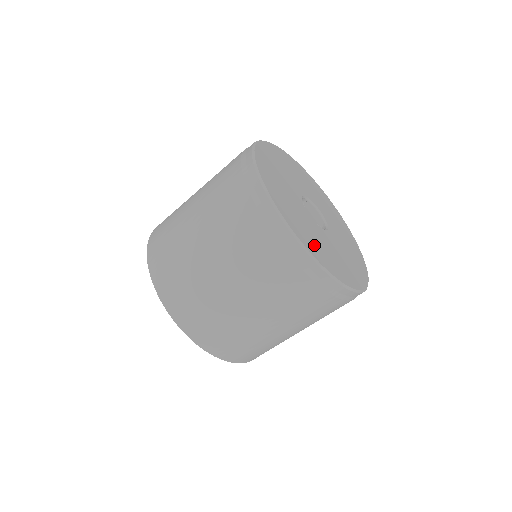
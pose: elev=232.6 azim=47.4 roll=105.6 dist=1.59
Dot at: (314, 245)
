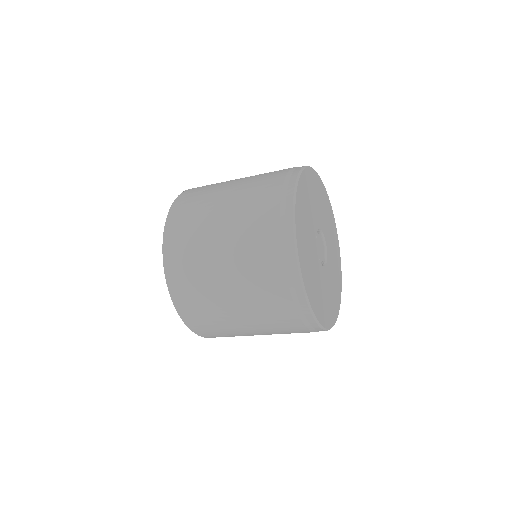
Dot at: (332, 307)
